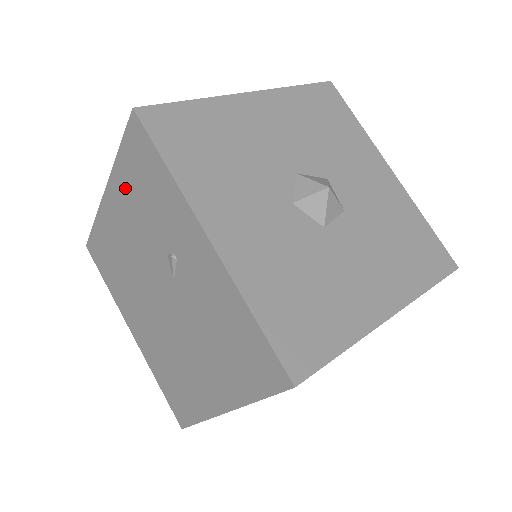
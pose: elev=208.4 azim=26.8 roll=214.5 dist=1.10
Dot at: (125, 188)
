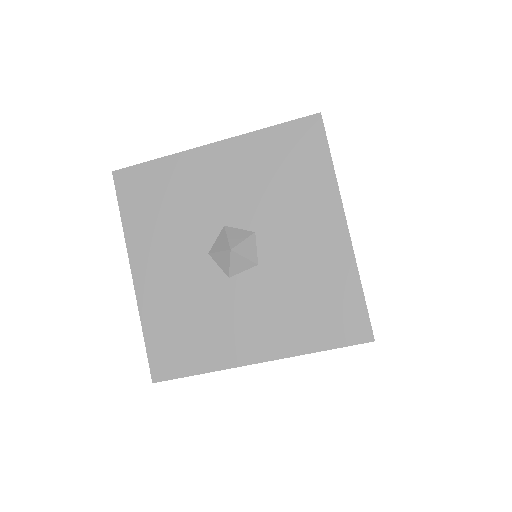
Dot at: occluded
